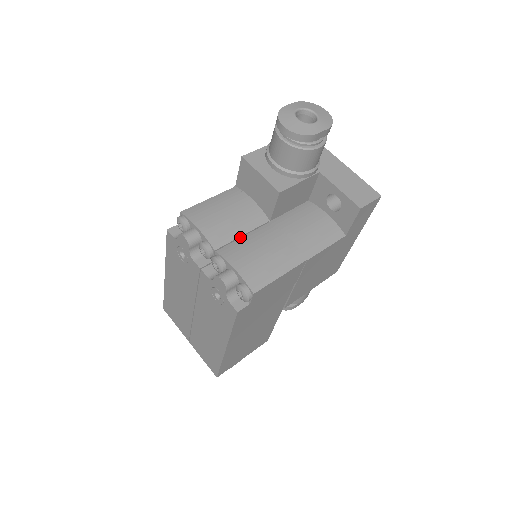
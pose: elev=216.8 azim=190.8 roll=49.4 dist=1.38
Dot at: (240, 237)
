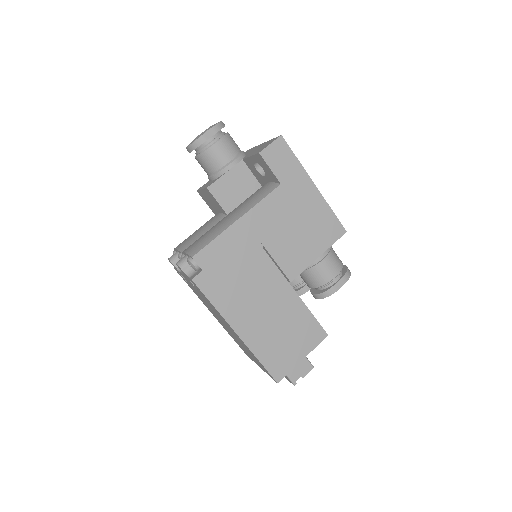
Dot at: occluded
